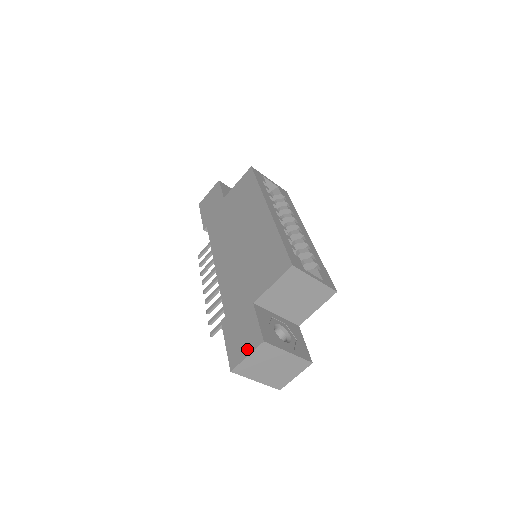
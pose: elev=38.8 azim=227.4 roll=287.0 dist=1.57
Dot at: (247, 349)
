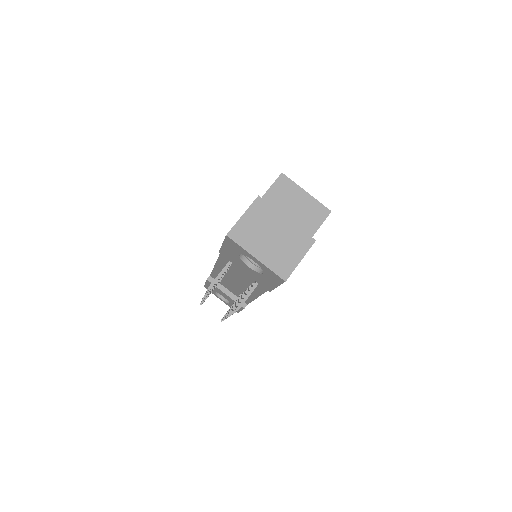
Dot at: occluded
